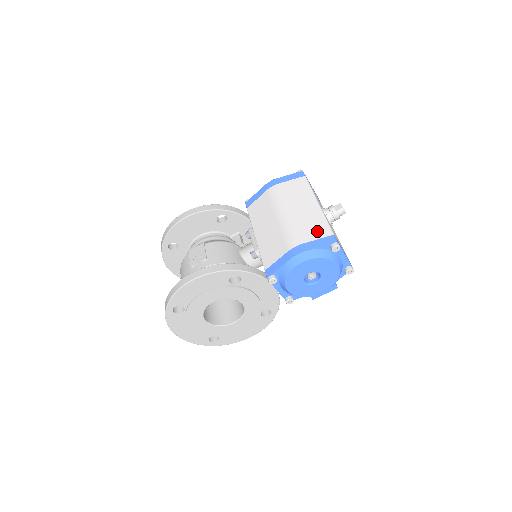
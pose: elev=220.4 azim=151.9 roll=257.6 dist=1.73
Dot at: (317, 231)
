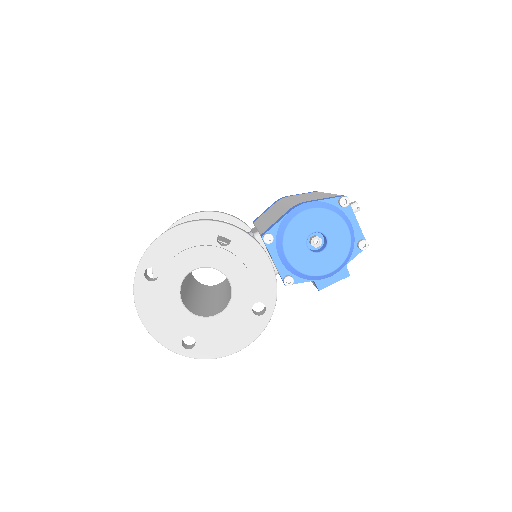
Dot at: (324, 197)
